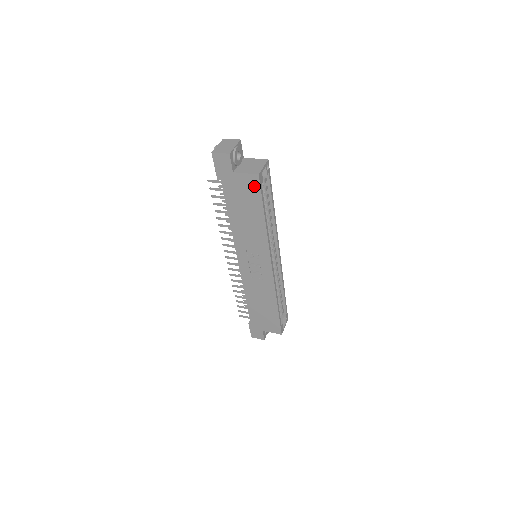
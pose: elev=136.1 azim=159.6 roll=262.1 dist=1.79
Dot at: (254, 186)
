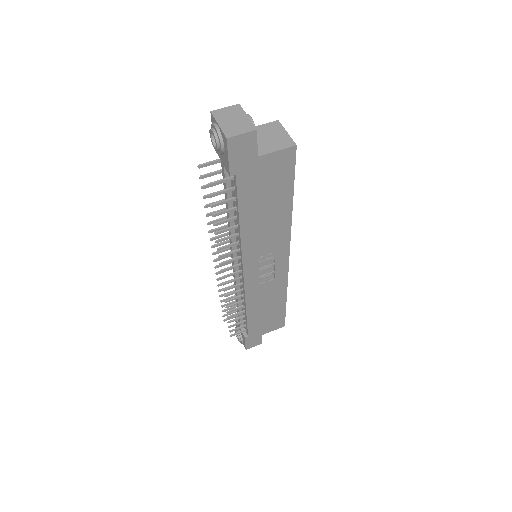
Dot at: (286, 165)
